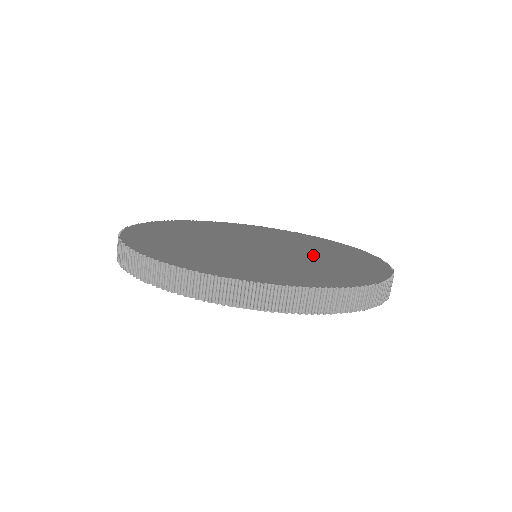
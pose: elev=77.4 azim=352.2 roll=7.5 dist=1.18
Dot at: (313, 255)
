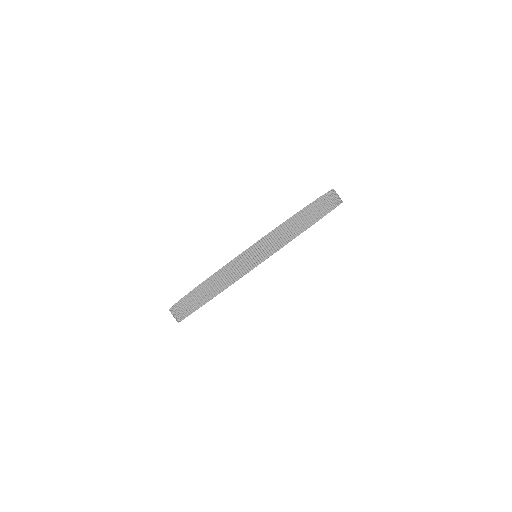
Dot at: occluded
